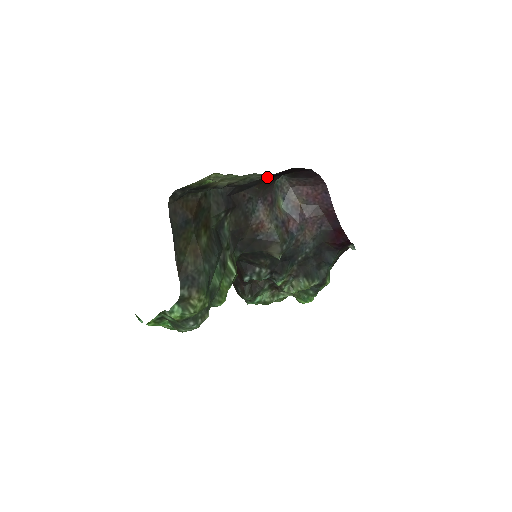
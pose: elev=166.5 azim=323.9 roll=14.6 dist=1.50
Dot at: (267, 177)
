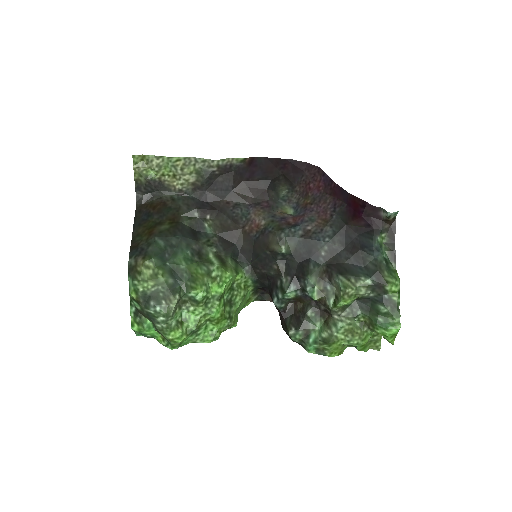
Dot at: (242, 178)
